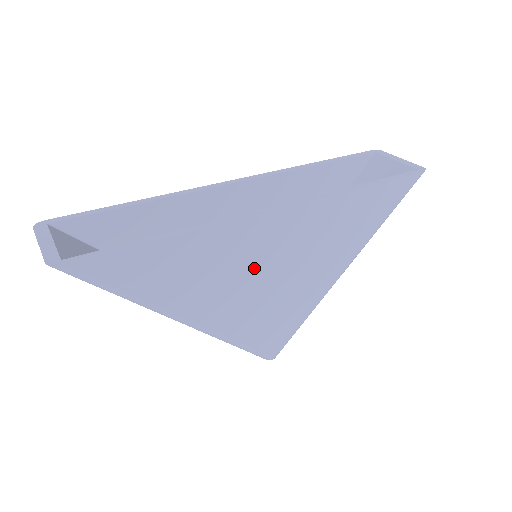
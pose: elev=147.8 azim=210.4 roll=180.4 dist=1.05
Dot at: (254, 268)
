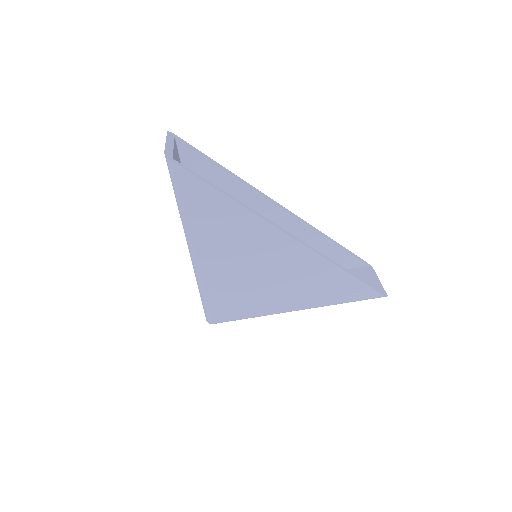
Dot at: (252, 257)
